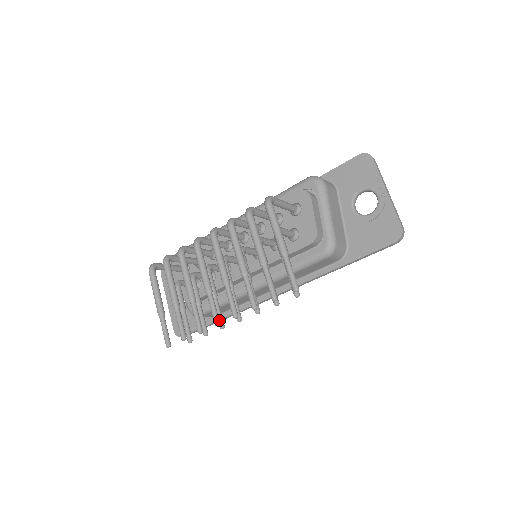
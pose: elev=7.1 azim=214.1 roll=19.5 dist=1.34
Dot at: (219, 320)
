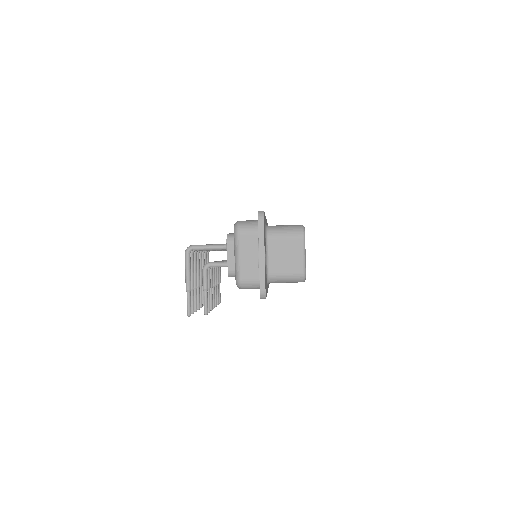
Dot at: occluded
